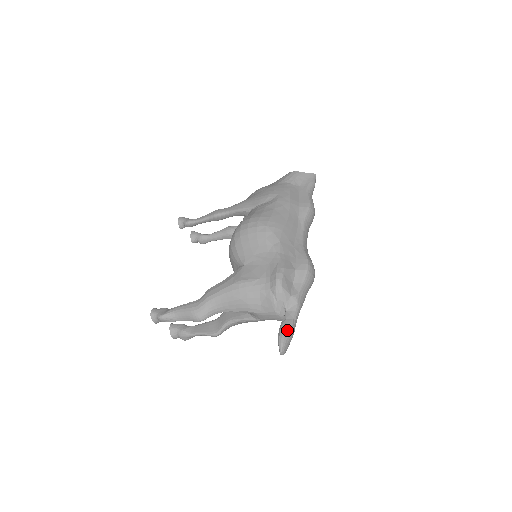
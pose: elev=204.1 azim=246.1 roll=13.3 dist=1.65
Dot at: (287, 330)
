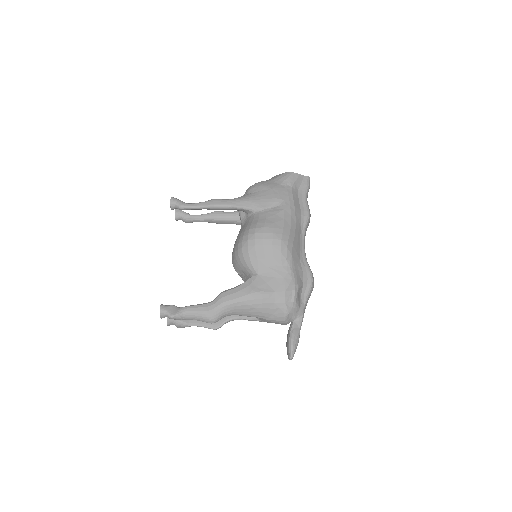
Dot at: (296, 340)
